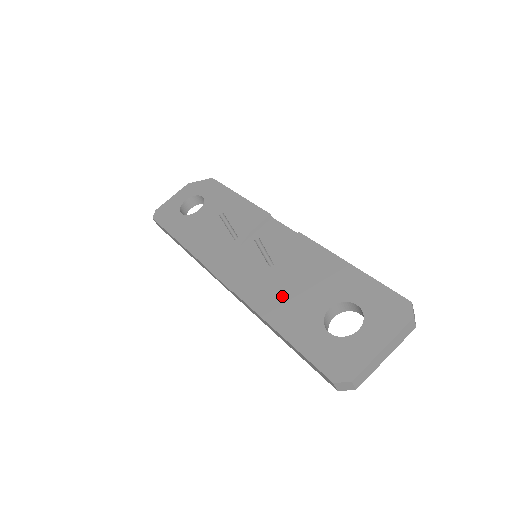
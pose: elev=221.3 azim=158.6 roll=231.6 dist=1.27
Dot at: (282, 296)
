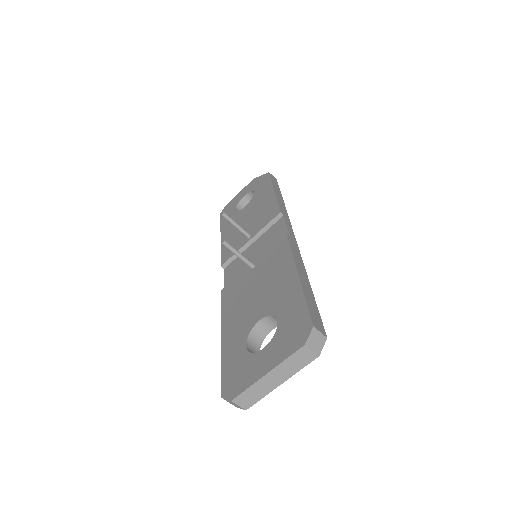
Dot at: (241, 301)
